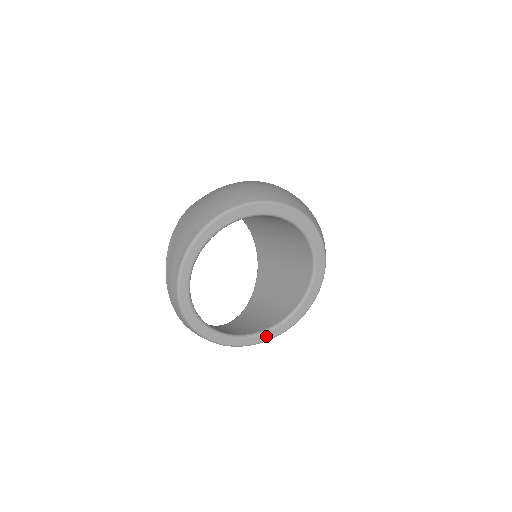
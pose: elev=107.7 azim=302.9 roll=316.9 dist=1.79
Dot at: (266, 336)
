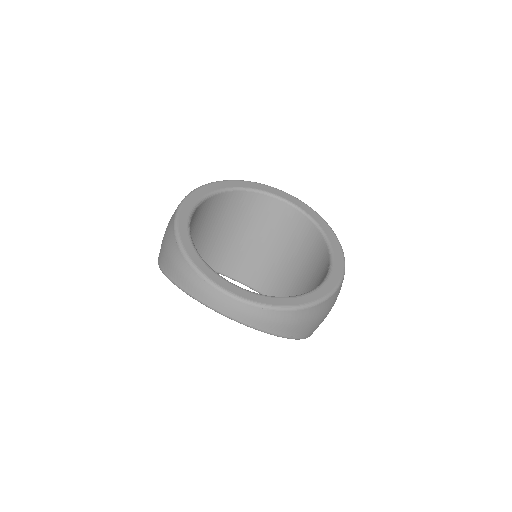
Dot at: (329, 284)
